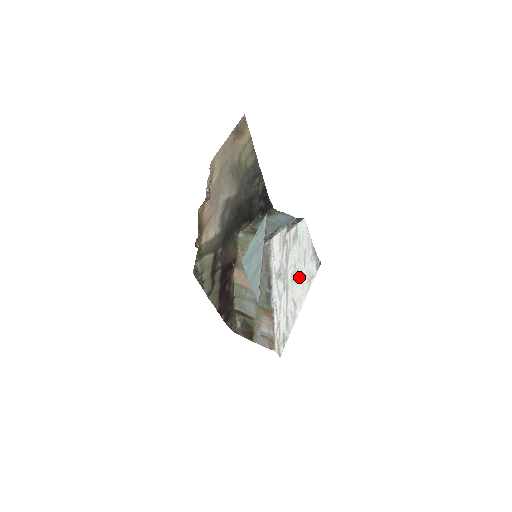
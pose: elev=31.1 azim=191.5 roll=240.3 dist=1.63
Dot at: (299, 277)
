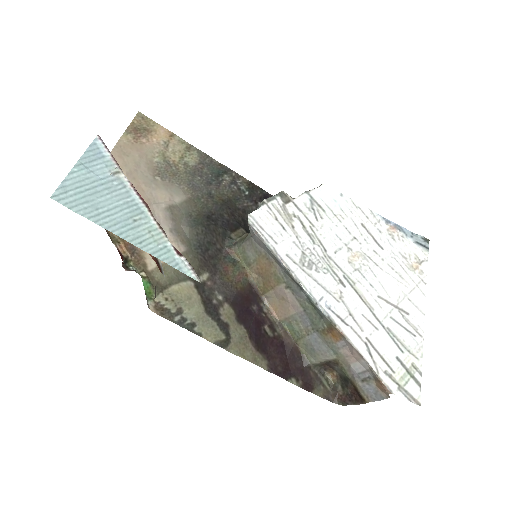
Dot at: (377, 264)
